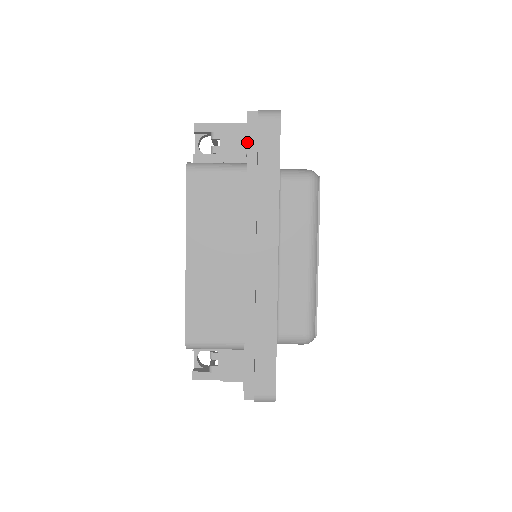
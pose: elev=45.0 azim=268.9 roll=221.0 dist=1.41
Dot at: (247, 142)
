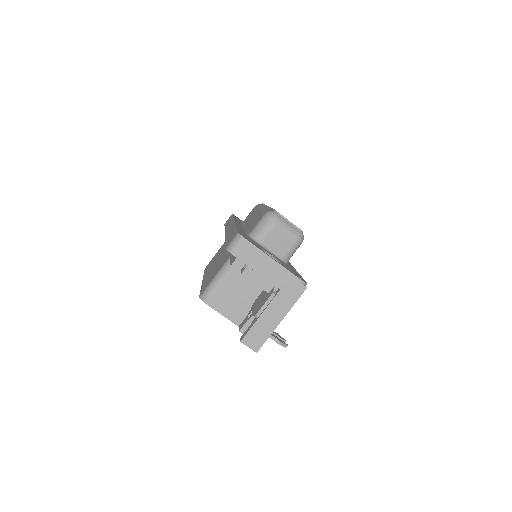
Dot at: occluded
